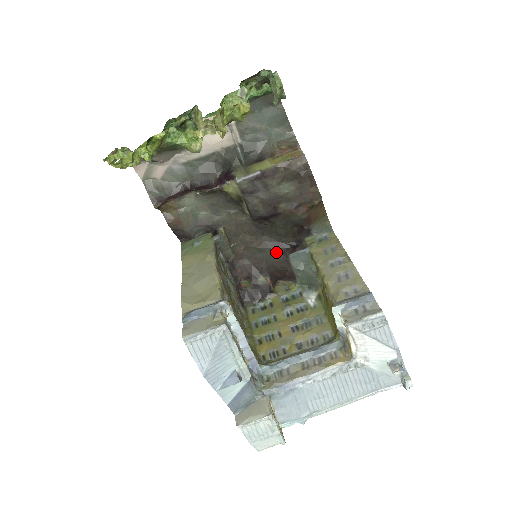
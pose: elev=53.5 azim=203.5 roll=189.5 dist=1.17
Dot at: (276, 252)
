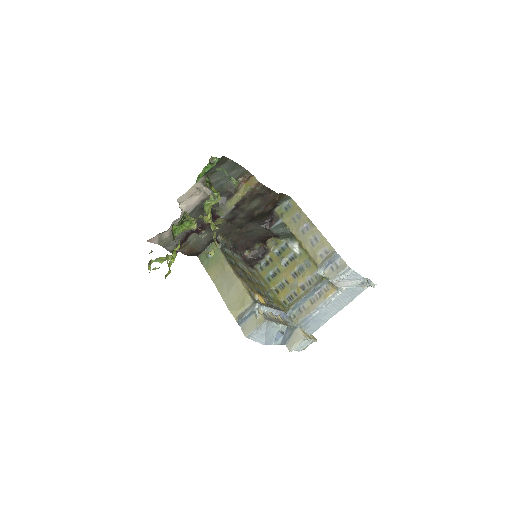
Dot at: (260, 229)
